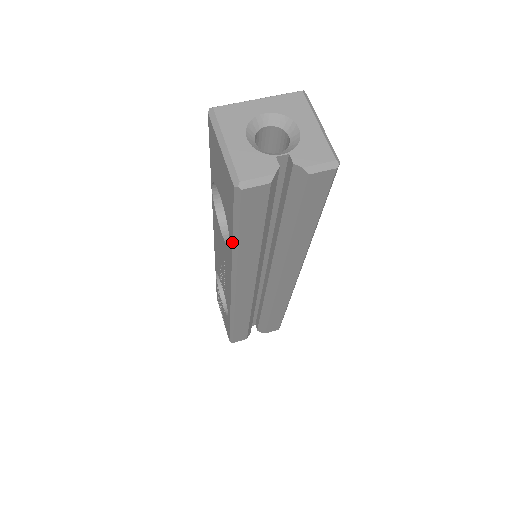
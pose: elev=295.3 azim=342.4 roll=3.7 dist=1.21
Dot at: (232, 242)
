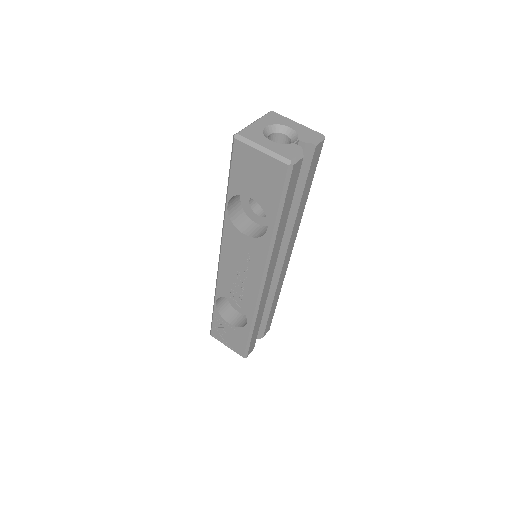
Dot at: (275, 222)
